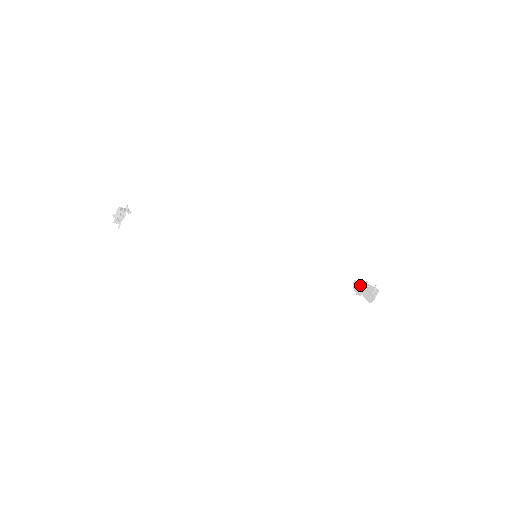
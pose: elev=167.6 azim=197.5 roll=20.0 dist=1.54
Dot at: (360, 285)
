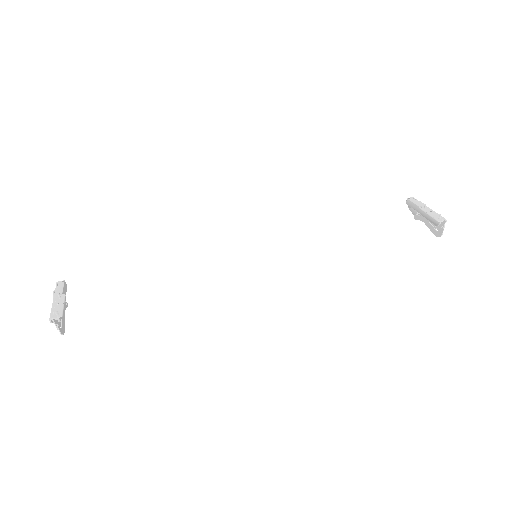
Dot at: (417, 209)
